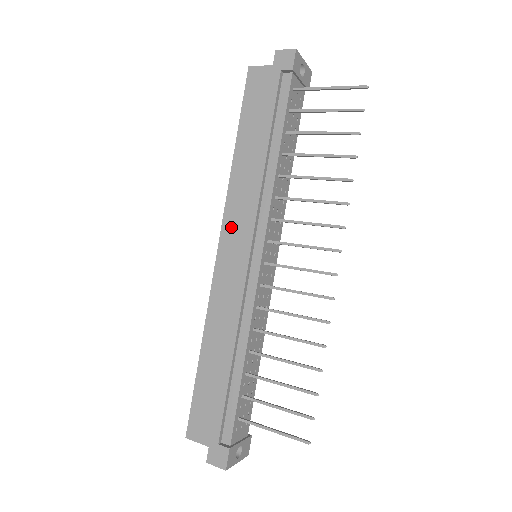
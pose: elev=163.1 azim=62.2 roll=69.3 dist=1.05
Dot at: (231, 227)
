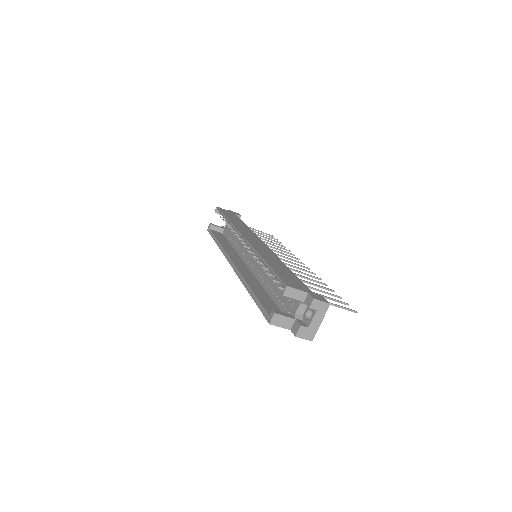
Dot at: (245, 233)
